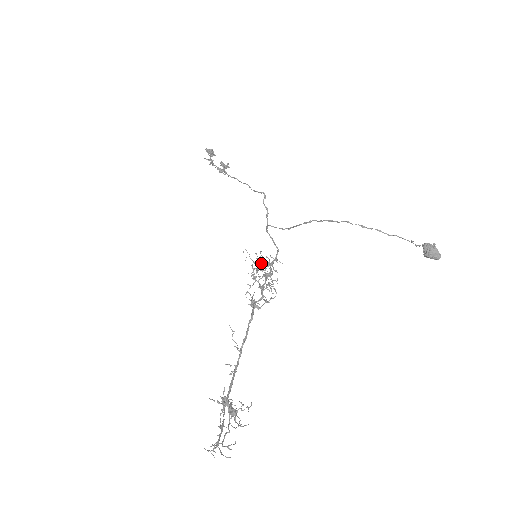
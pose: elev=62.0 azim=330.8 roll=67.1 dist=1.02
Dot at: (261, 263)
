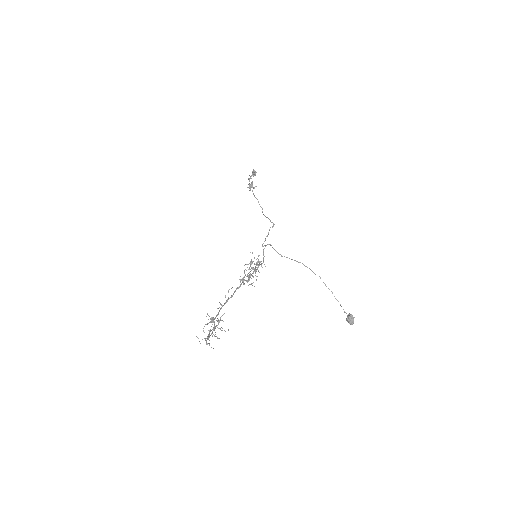
Dot at: (259, 262)
